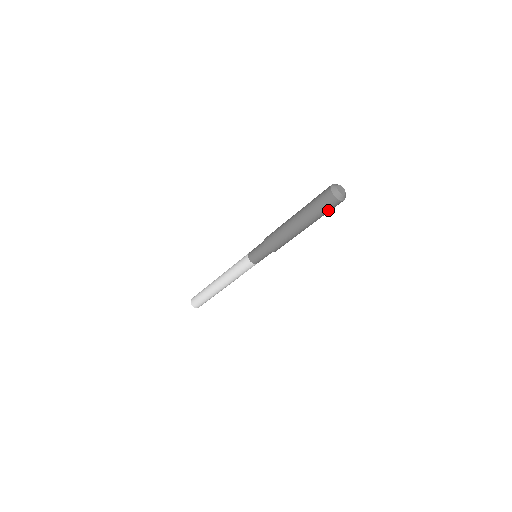
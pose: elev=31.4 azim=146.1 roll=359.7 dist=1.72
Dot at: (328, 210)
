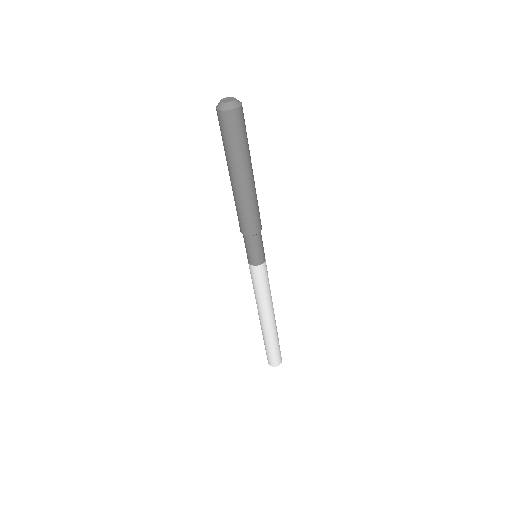
Dot at: (233, 134)
